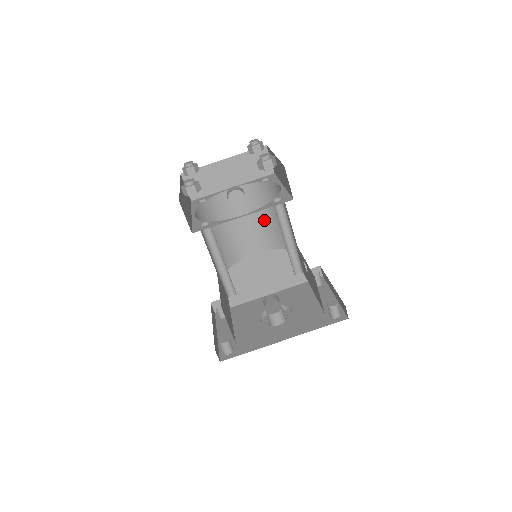
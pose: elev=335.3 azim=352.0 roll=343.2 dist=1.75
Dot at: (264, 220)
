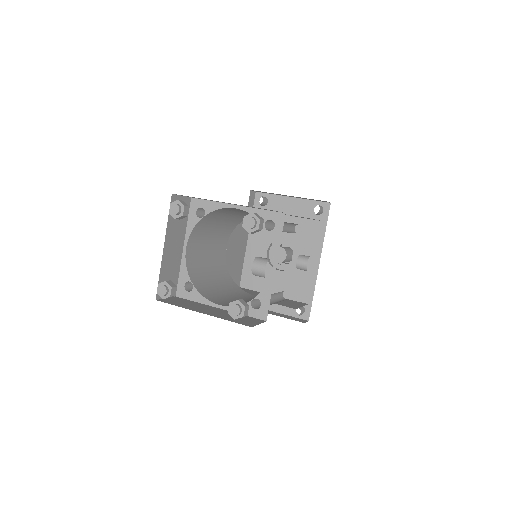
Dot at: (217, 229)
